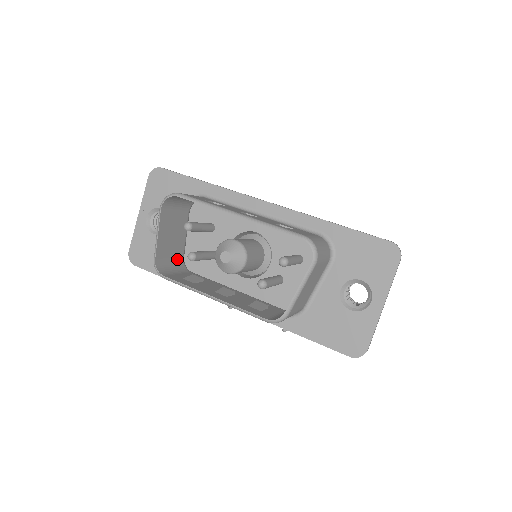
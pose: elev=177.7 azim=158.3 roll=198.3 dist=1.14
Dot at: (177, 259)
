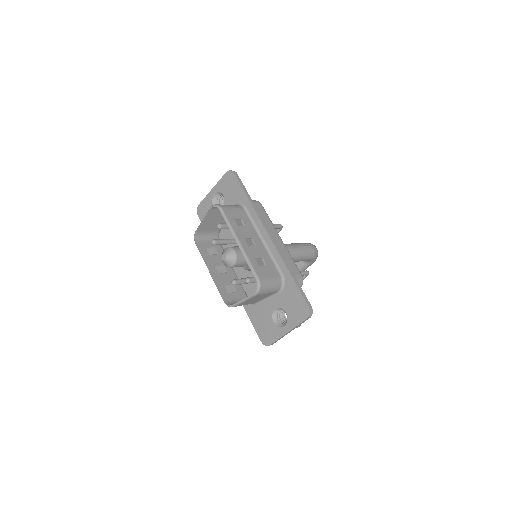
Dot at: (214, 232)
